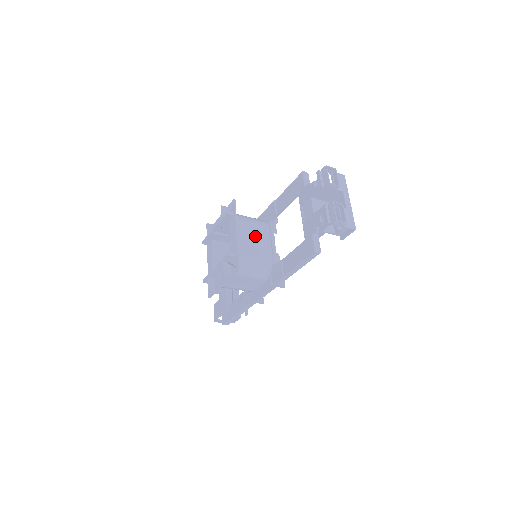
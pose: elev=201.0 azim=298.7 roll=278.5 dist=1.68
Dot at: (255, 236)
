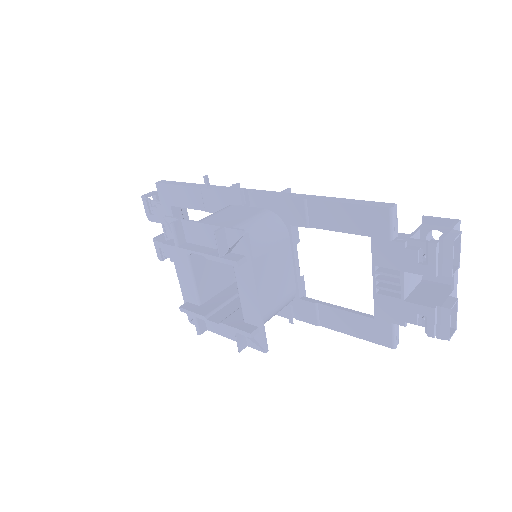
Dot at: (275, 269)
